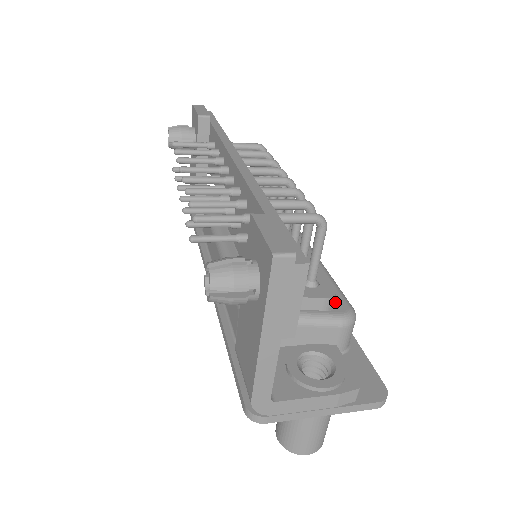
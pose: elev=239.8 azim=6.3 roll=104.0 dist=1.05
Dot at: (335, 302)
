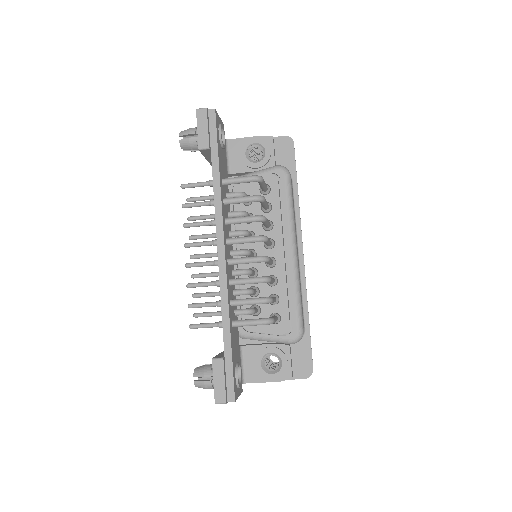
Dot at: (293, 323)
